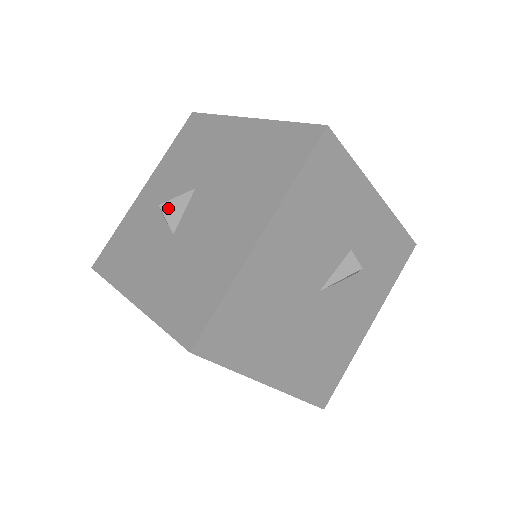
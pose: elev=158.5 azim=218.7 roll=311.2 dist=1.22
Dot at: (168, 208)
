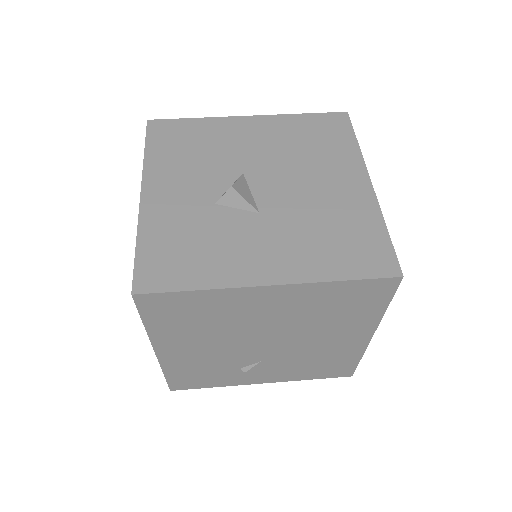
Dot at: (239, 189)
